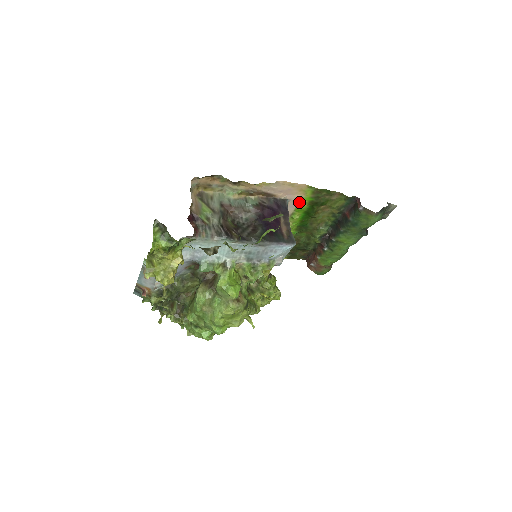
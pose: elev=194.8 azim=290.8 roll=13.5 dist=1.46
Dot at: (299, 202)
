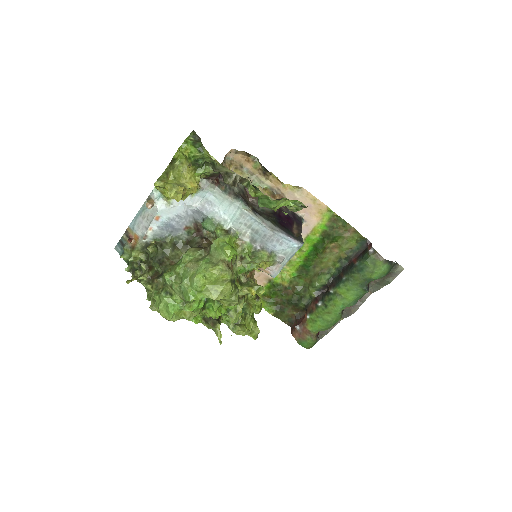
Dot at: (313, 229)
